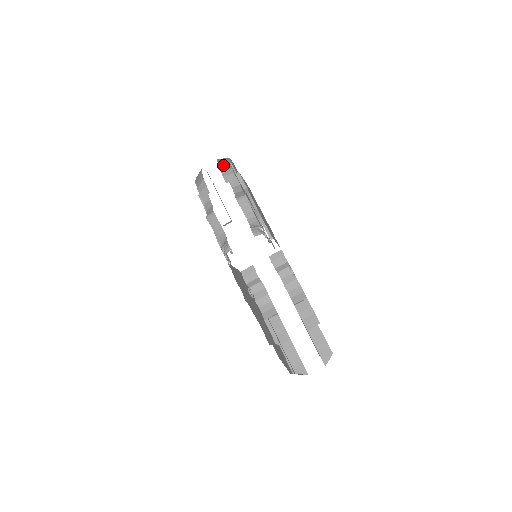
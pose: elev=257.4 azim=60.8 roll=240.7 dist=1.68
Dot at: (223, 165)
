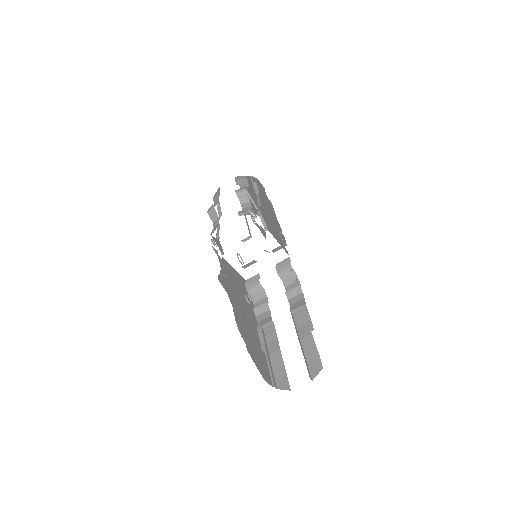
Dot at: occluded
